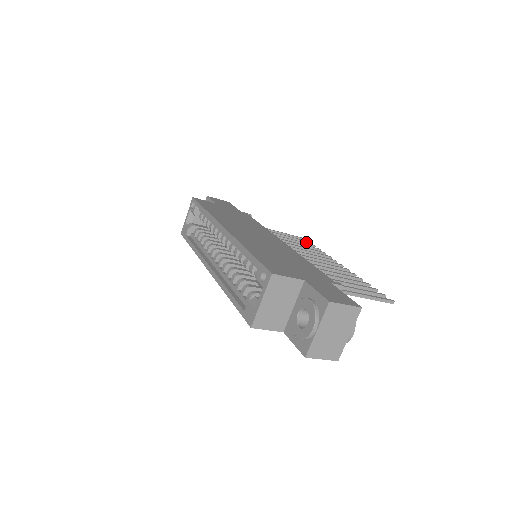
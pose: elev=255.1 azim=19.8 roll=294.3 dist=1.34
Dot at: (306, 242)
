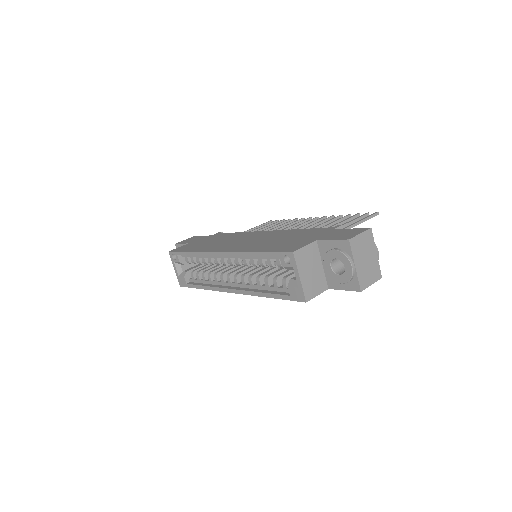
Dot at: (275, 222)
